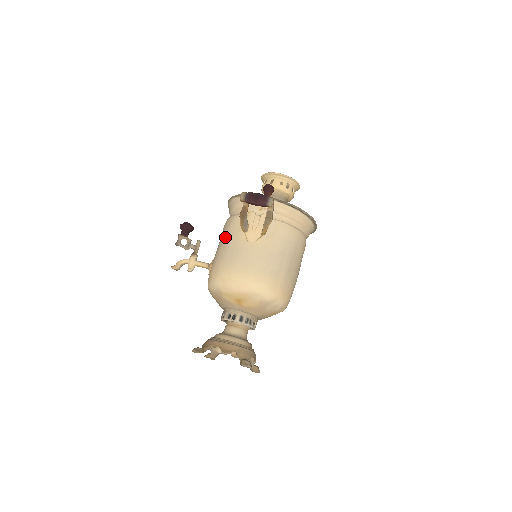
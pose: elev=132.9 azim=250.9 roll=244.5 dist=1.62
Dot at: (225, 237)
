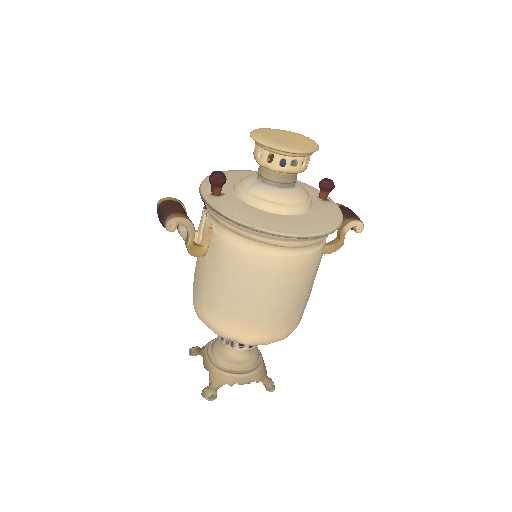
Dot at: occluded
